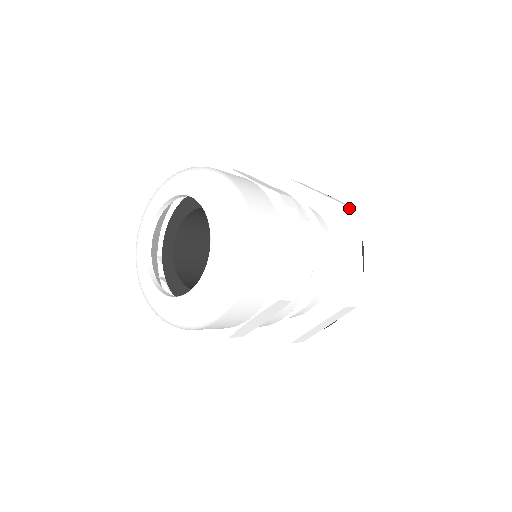
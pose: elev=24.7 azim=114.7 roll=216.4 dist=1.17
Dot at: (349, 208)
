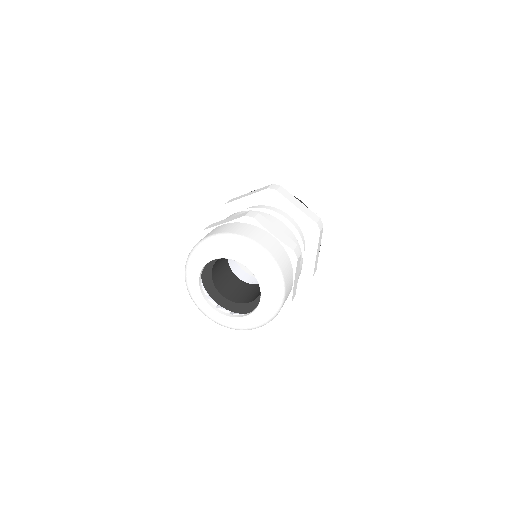
Dot at: (319, 224)
